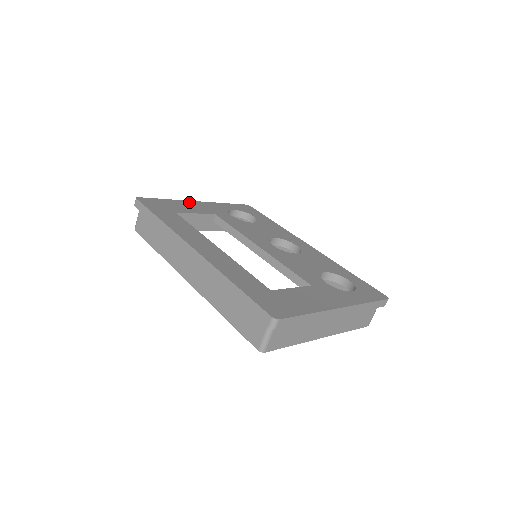
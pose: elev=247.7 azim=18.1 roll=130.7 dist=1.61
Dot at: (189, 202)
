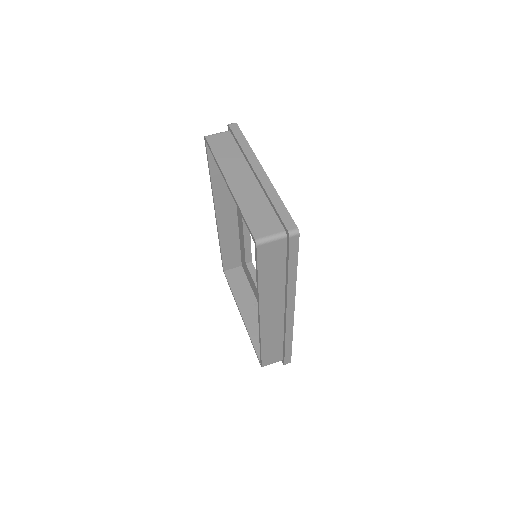
Dot at: occluded
